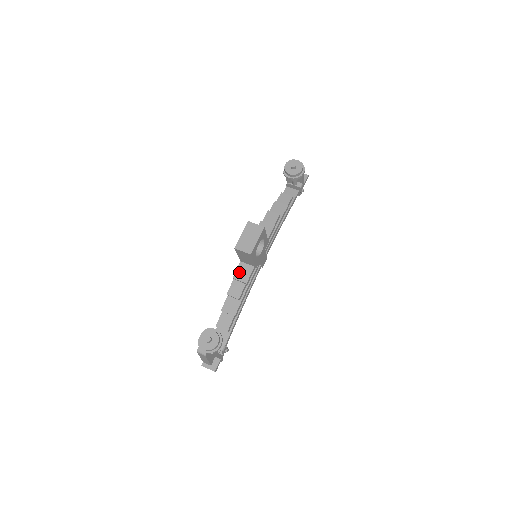
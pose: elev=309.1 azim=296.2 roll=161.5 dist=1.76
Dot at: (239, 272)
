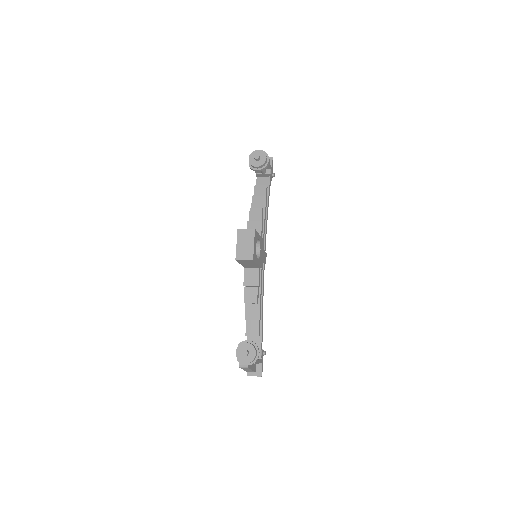
Dot at: (247, 278)
